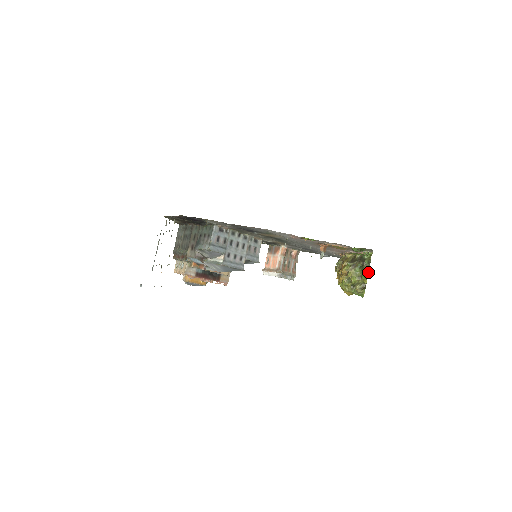
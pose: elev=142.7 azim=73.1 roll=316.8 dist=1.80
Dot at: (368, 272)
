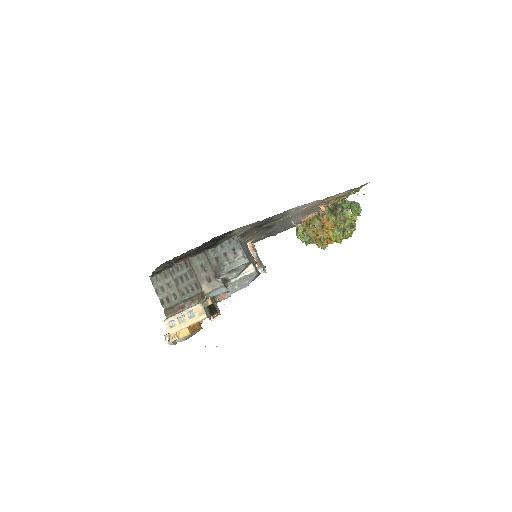
Dot at: occluded
